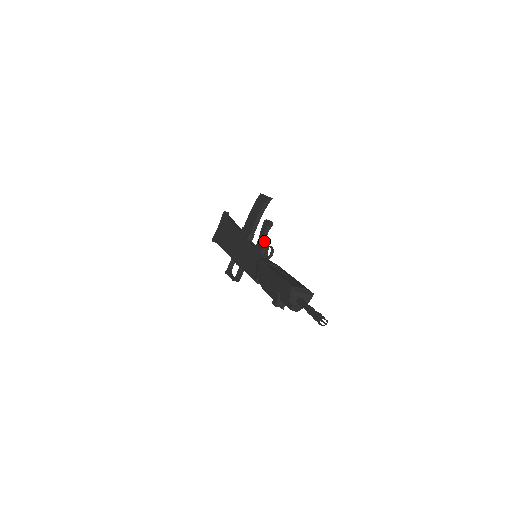
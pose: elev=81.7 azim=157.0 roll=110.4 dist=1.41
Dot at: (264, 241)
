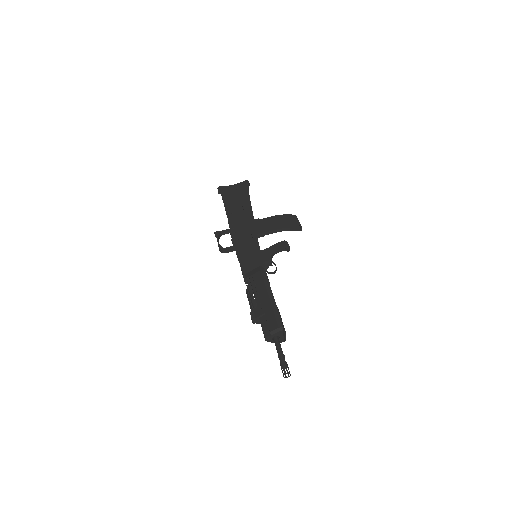
Dot at: (273, 255)
